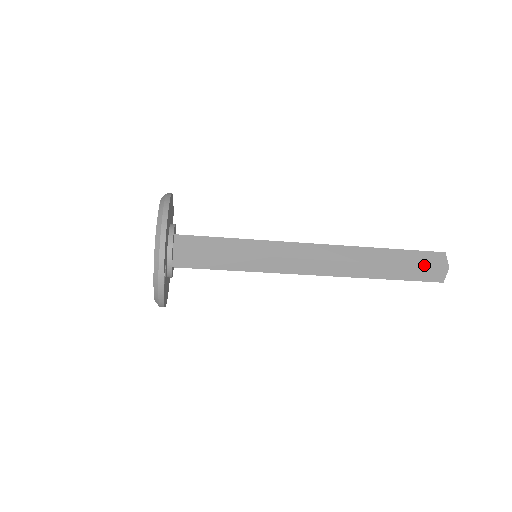
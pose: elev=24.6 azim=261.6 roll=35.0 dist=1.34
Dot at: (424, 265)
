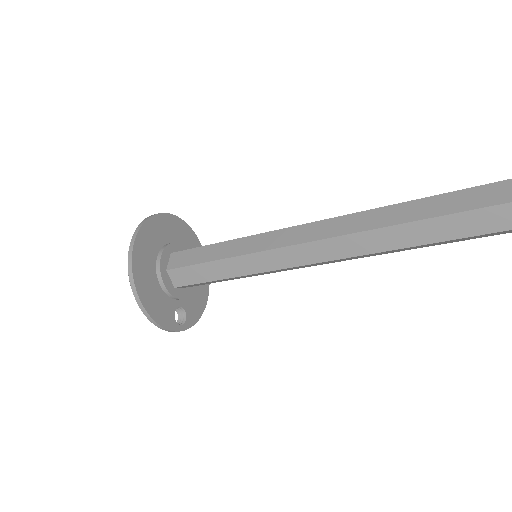
Dot at: (483, 233)
